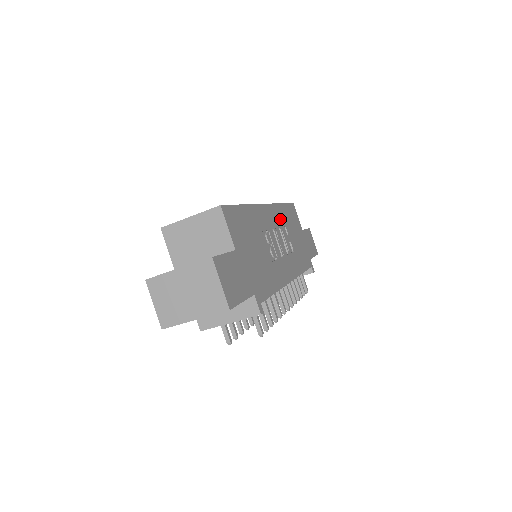
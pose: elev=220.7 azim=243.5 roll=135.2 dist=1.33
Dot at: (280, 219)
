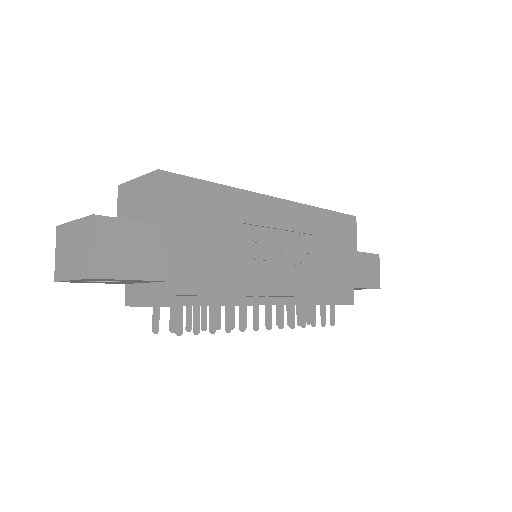
Dot at: (304, 223)
